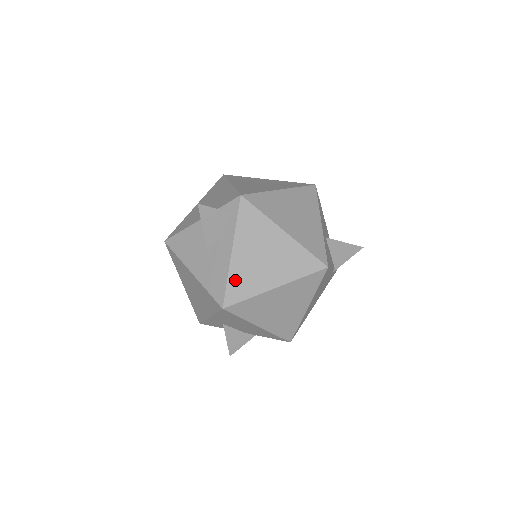
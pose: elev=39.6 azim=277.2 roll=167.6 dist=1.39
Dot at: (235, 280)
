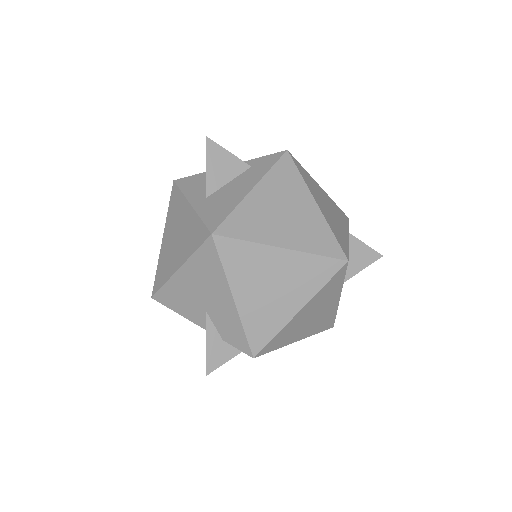
Dot at: occluded
